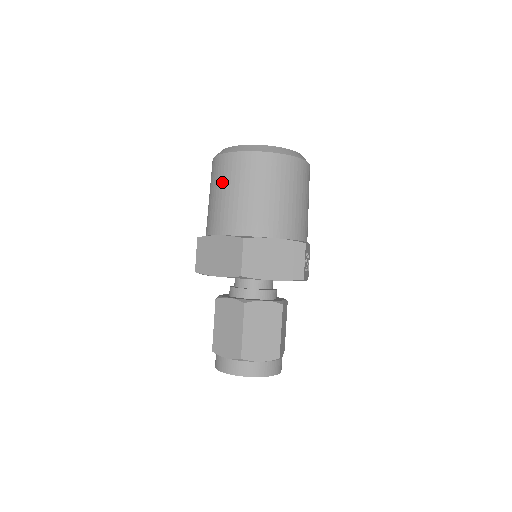
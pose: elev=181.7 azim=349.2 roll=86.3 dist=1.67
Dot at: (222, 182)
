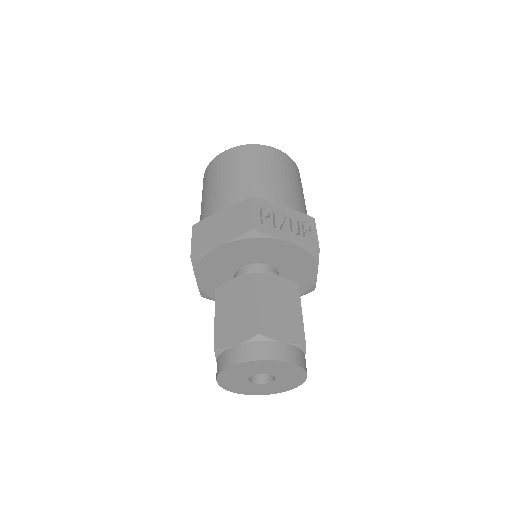
Dot at: occluded
